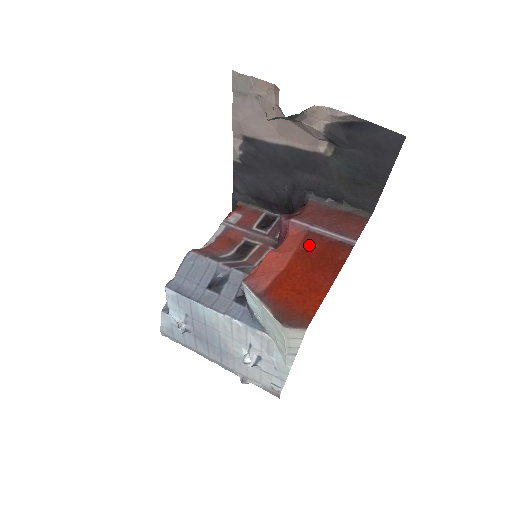
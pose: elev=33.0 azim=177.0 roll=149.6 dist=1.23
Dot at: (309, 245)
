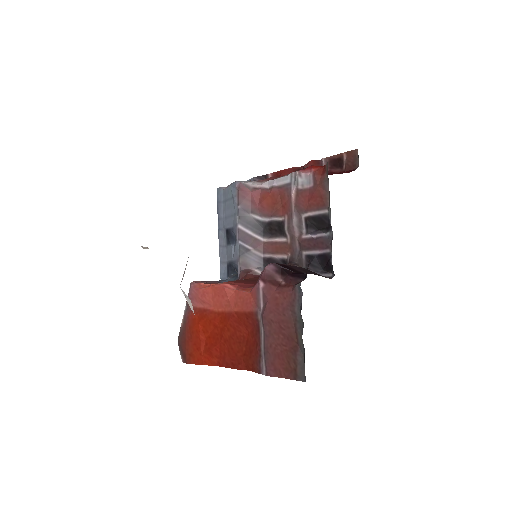
Dot at: (246, 322)
